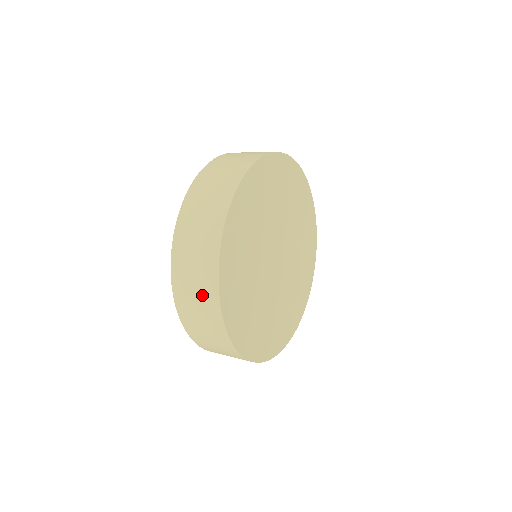
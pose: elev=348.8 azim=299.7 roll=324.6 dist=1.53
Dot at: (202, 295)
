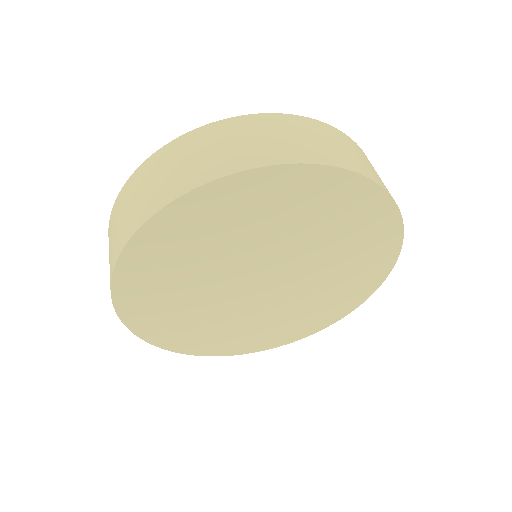
Dot at: (111, 254)
